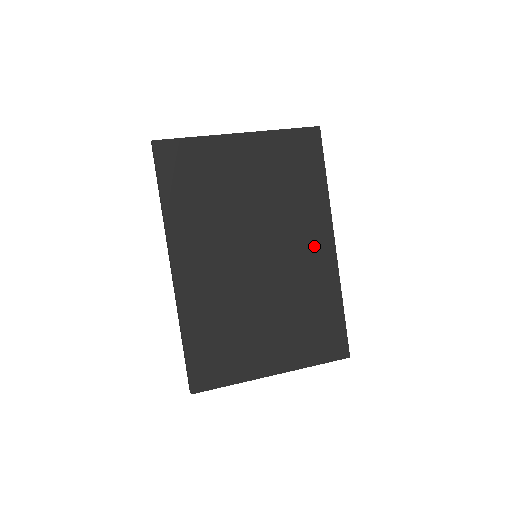
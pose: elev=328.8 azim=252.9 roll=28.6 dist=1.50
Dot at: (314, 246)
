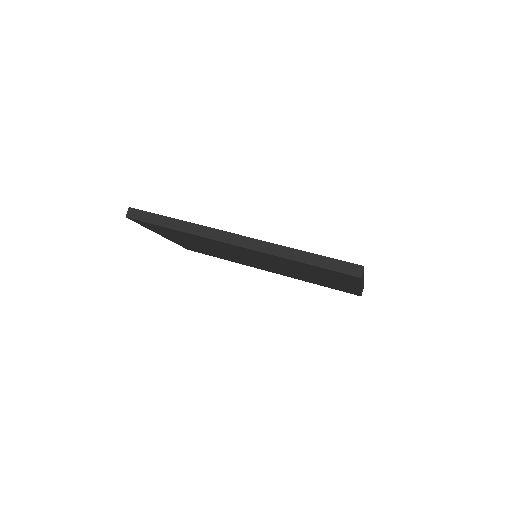
Dot at: occluded
